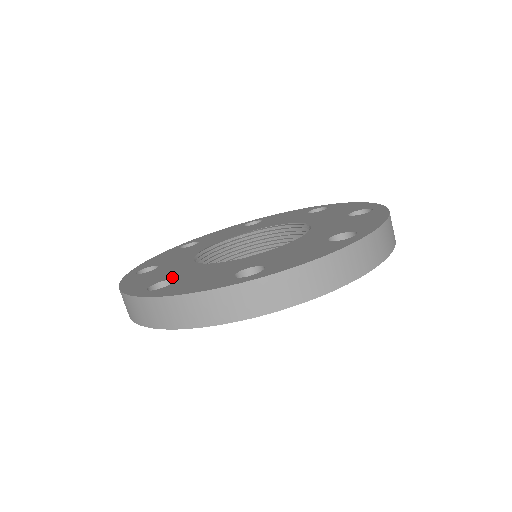
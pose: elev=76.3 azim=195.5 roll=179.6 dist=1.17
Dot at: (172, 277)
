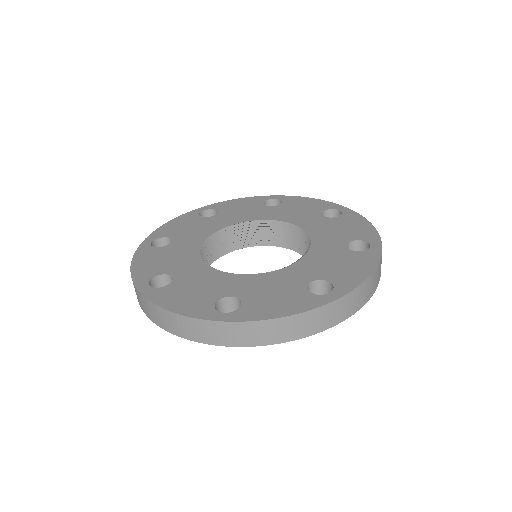
Dot at: (226, 293)
